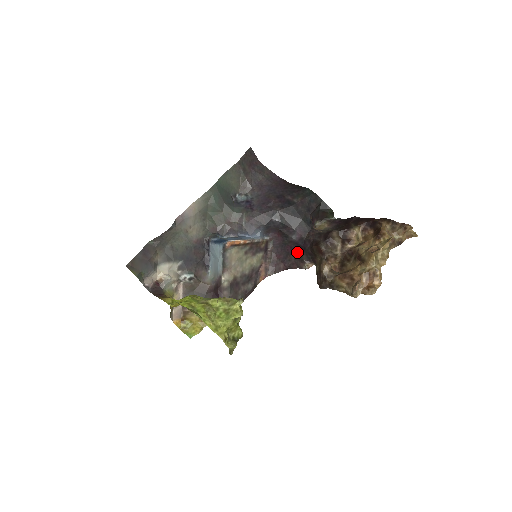
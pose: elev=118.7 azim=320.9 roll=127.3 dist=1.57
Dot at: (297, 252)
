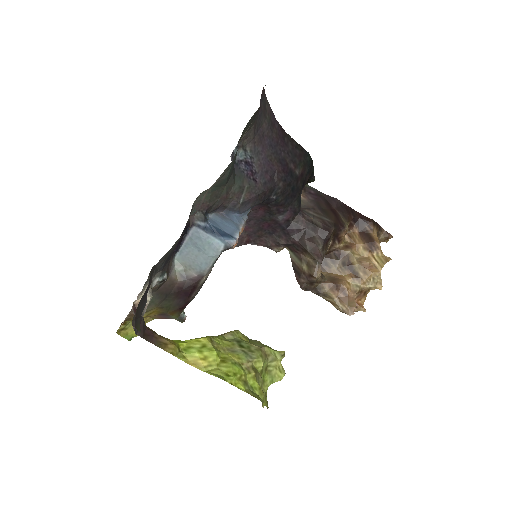
Dot at: (274, 232)
